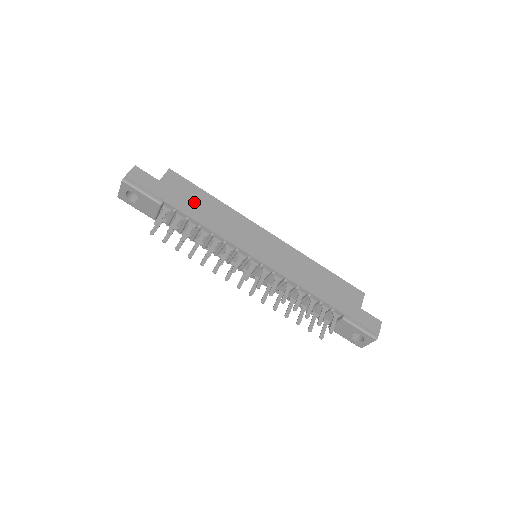
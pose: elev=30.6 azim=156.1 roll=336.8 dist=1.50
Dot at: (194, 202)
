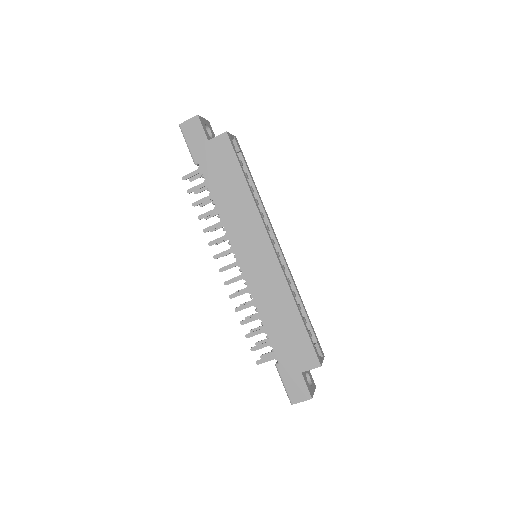
Dot at: (224, 178)
